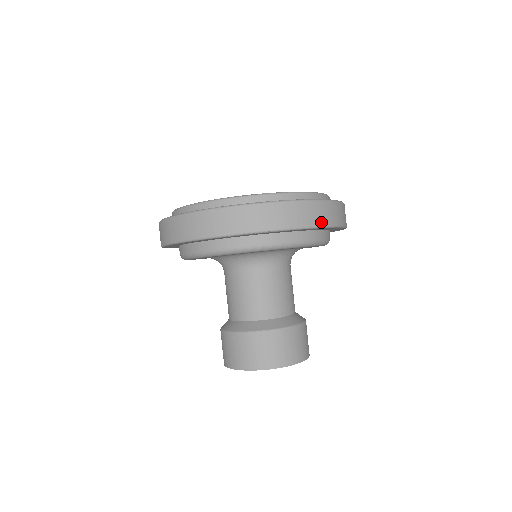
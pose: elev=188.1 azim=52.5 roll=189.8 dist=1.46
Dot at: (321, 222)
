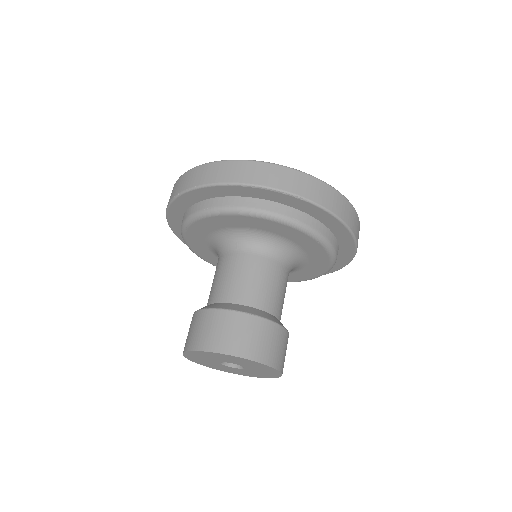
Dot at: (346, 220)
